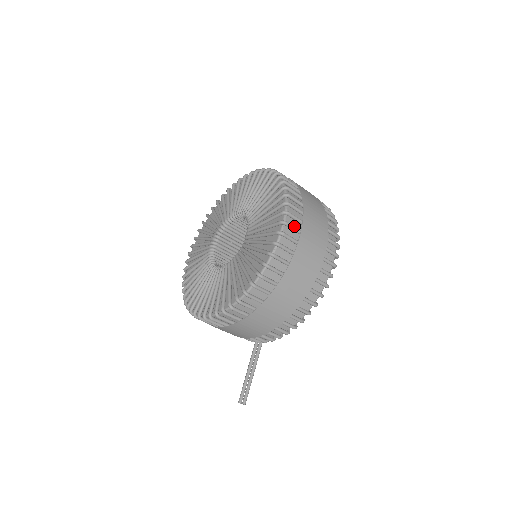
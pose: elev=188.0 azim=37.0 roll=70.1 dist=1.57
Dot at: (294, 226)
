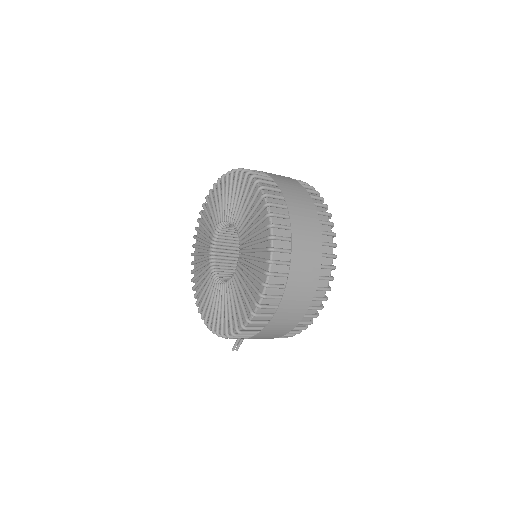
Dot at: (270, 306)
